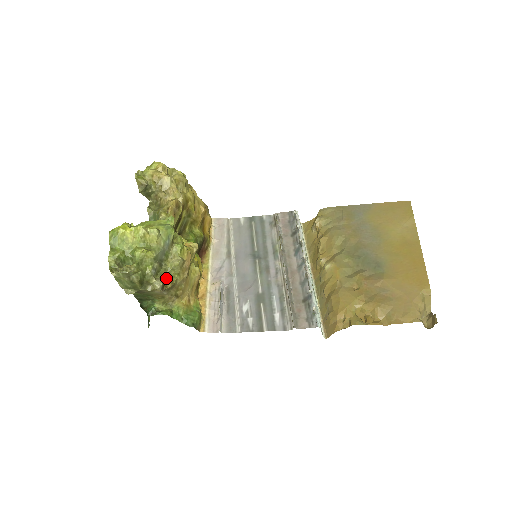
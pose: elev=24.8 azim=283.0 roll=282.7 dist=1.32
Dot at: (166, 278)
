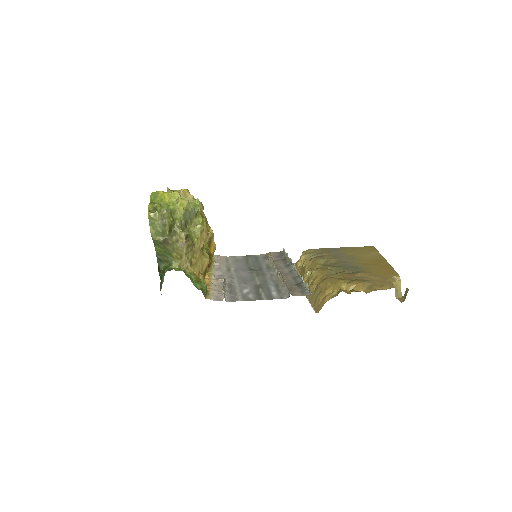
Dot at: (188, 237)
